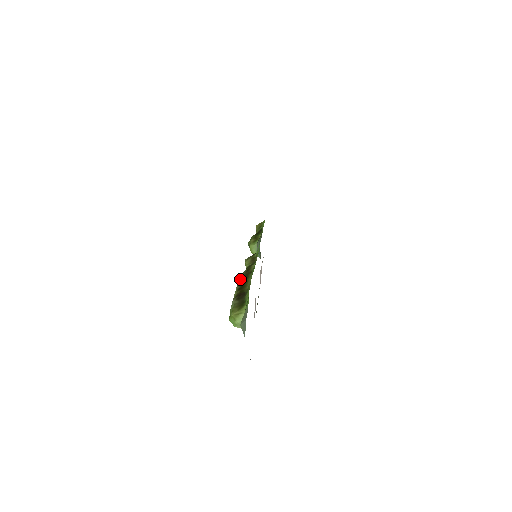
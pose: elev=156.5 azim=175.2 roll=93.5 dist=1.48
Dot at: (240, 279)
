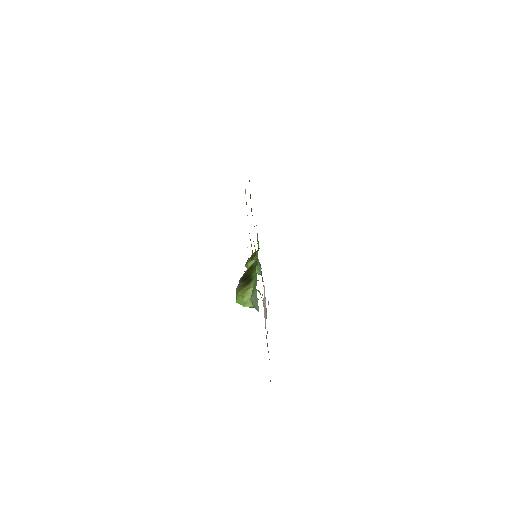
Dot at: occluded
